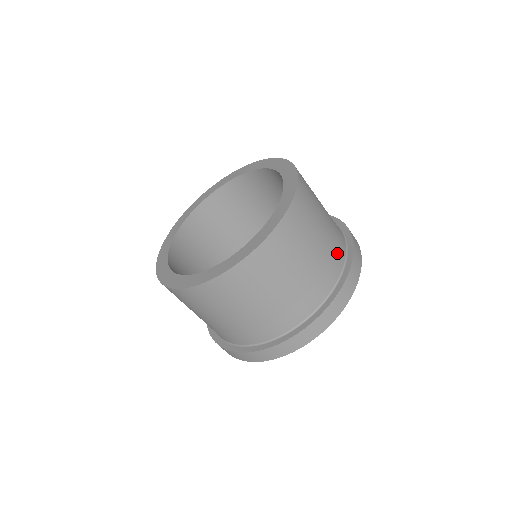
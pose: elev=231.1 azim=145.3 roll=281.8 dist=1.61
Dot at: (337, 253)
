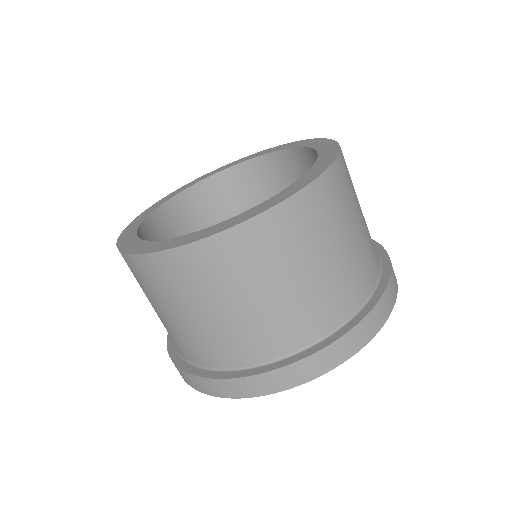
Dot at: (372, 262)
